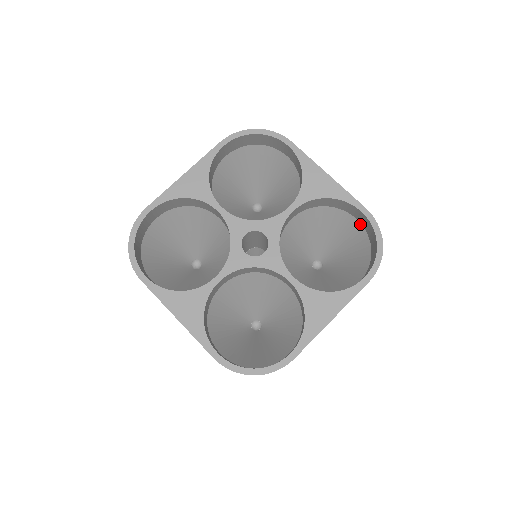
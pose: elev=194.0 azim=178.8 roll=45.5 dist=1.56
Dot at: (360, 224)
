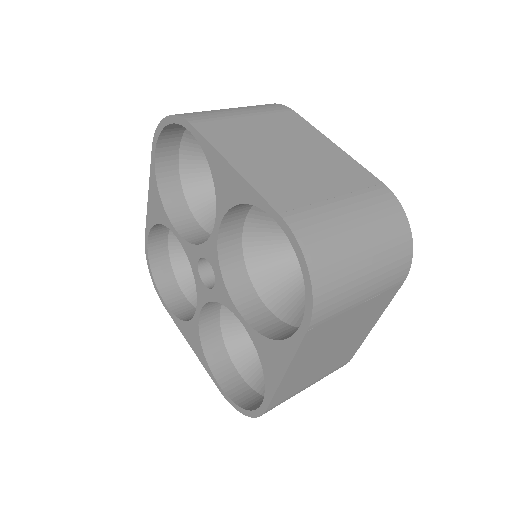
Dot at: occluded
